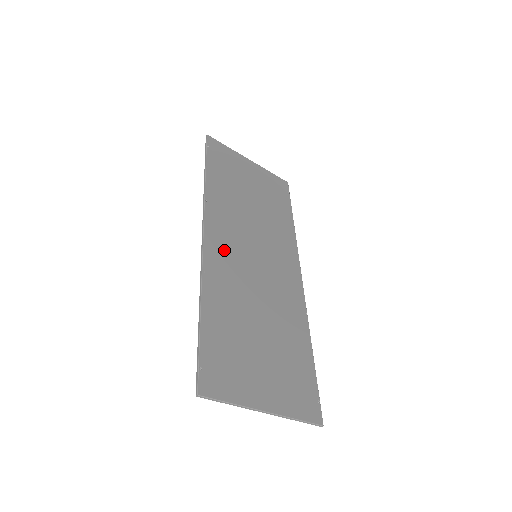
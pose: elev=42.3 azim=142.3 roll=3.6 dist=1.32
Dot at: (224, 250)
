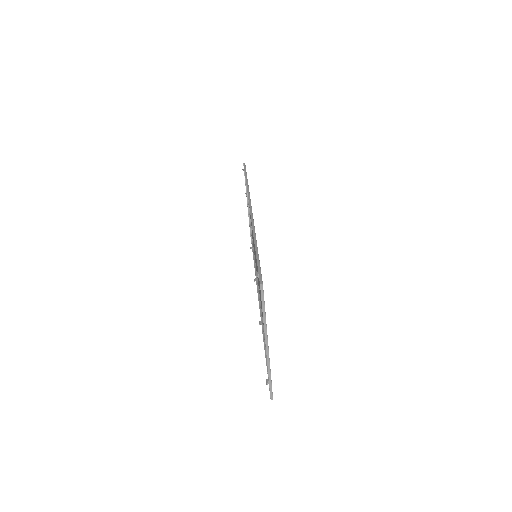
Dot at: occluded
